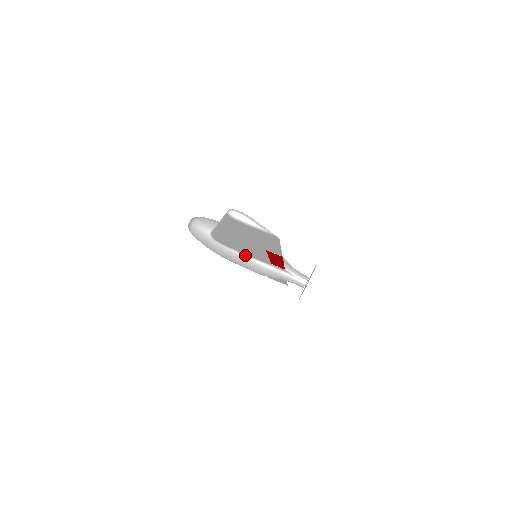
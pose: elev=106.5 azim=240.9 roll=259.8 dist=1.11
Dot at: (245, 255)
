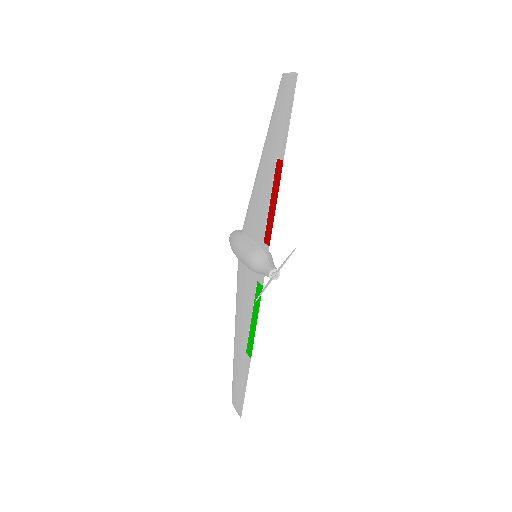
Dot at: (251, 241)
